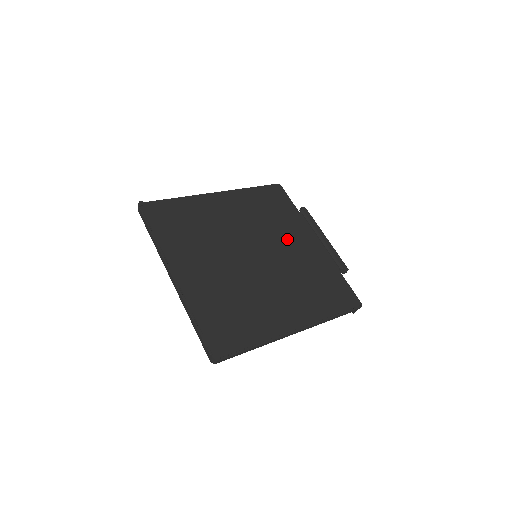
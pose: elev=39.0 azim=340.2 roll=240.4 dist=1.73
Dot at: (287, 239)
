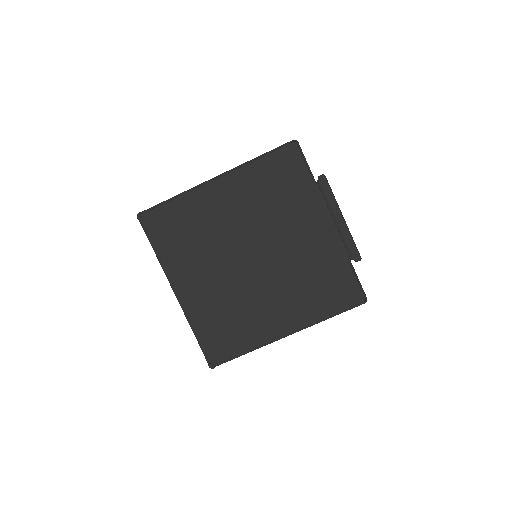
Dot at: (293, 229)
